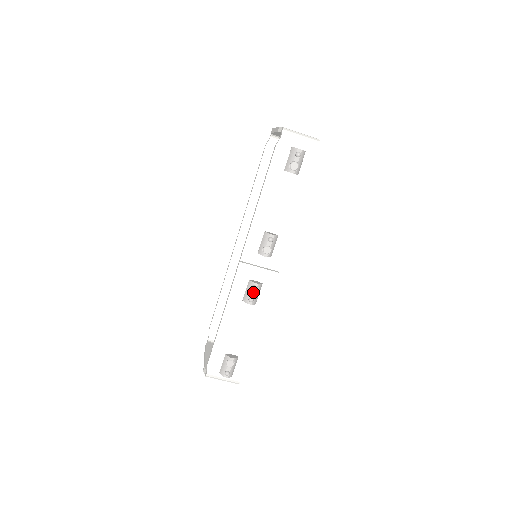
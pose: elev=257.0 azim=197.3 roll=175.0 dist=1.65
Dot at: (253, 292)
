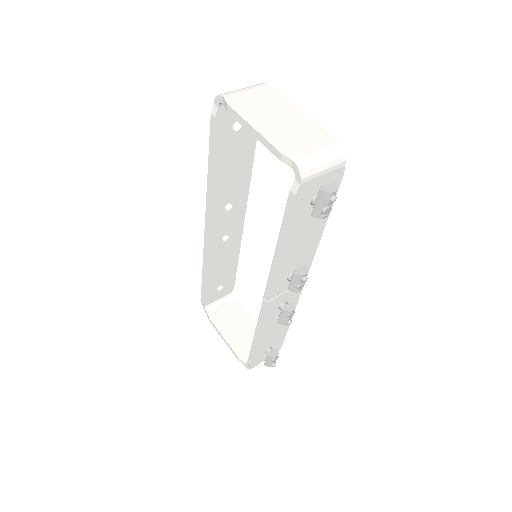
Dot at: (290, 317)
